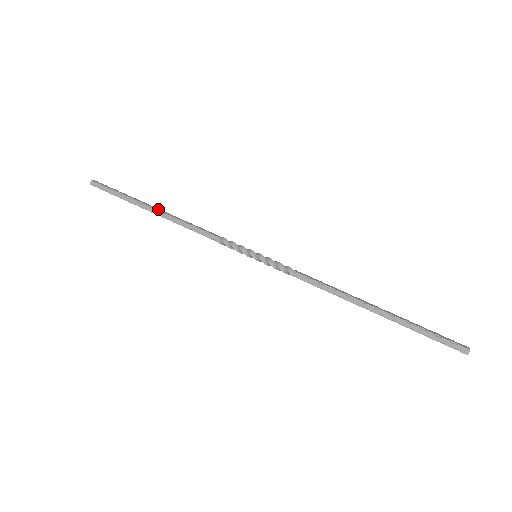
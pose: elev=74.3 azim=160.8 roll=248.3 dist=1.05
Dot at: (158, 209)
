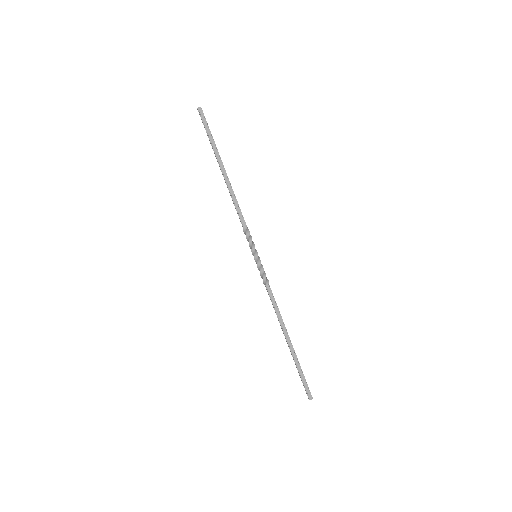
Dot at: occluded
